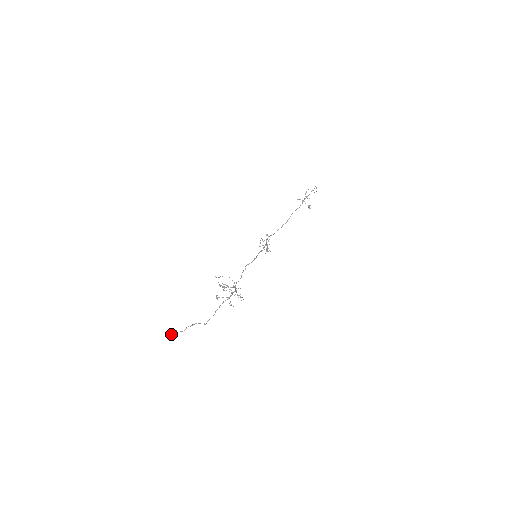
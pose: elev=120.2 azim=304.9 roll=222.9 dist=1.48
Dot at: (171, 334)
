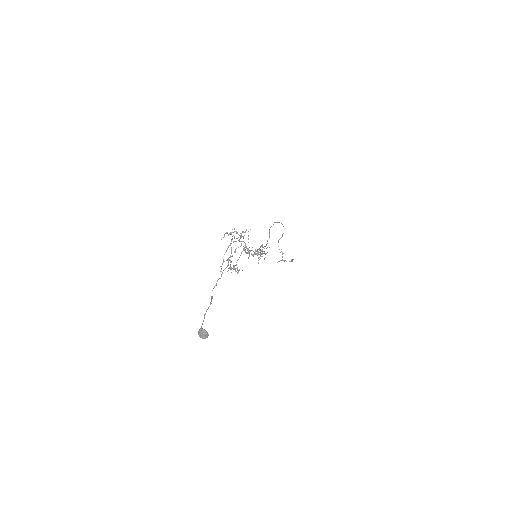
Dot at: (201, 332)
